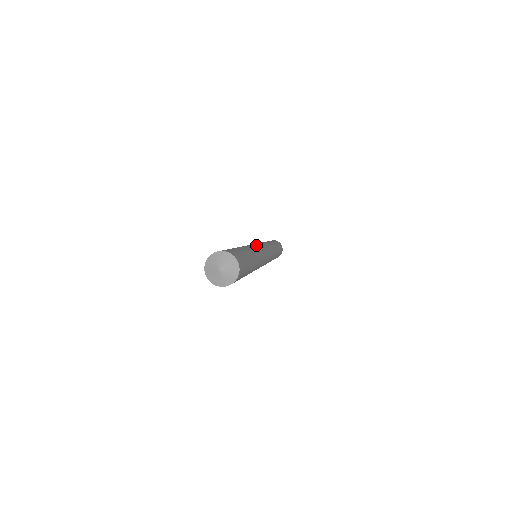
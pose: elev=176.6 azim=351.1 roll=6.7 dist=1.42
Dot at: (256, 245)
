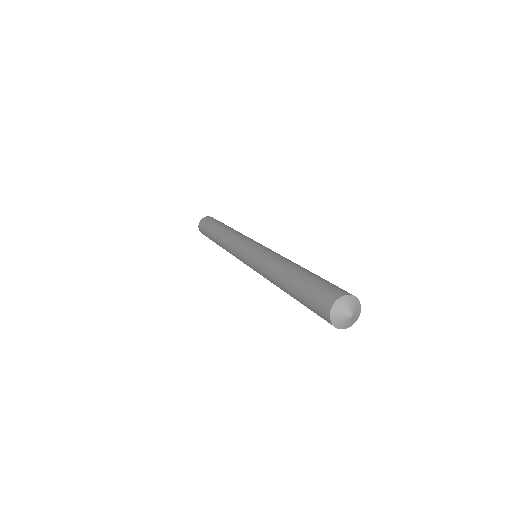
Dot at: occluded
